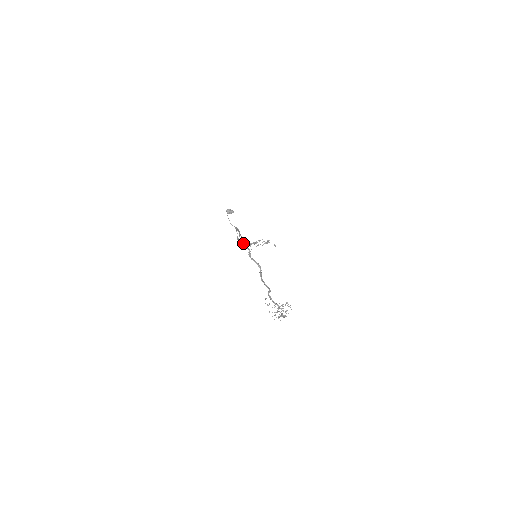
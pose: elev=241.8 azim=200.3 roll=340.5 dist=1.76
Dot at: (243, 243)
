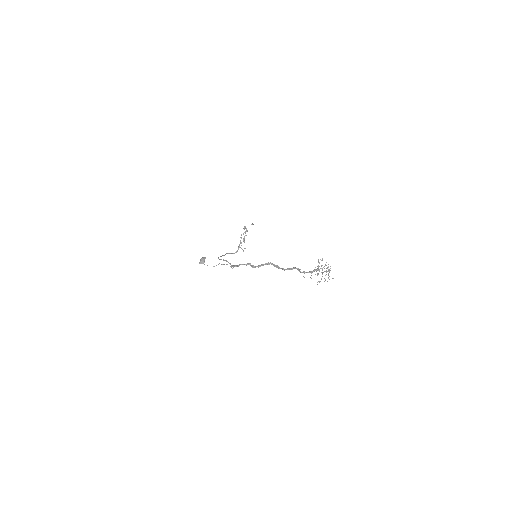
Dot at: occluded
